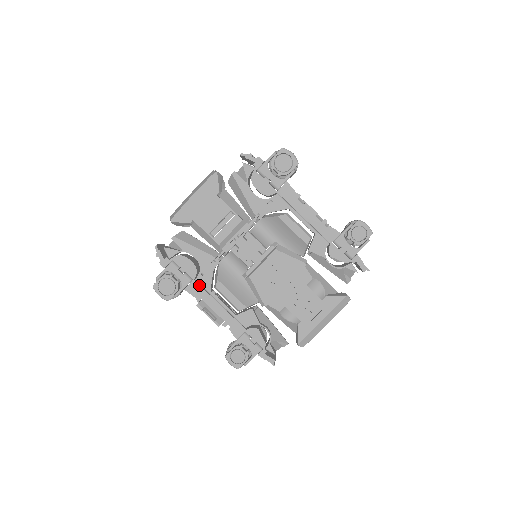
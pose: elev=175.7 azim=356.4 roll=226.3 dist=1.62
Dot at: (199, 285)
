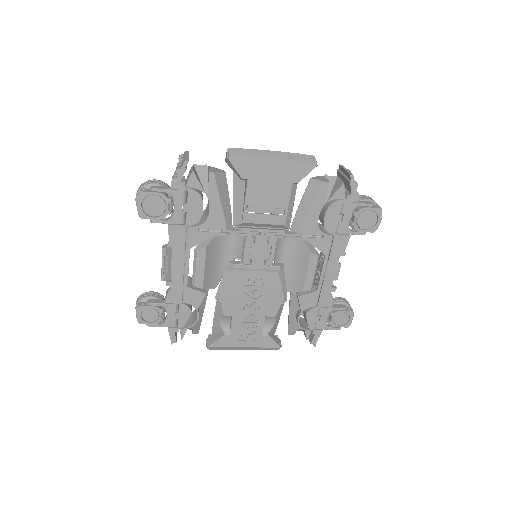
Dot at: (185, 235)
